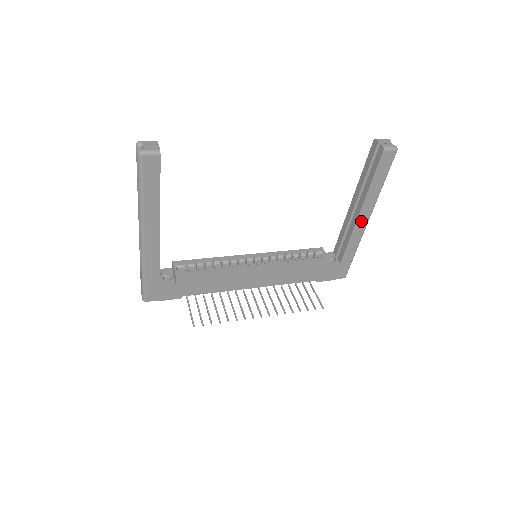
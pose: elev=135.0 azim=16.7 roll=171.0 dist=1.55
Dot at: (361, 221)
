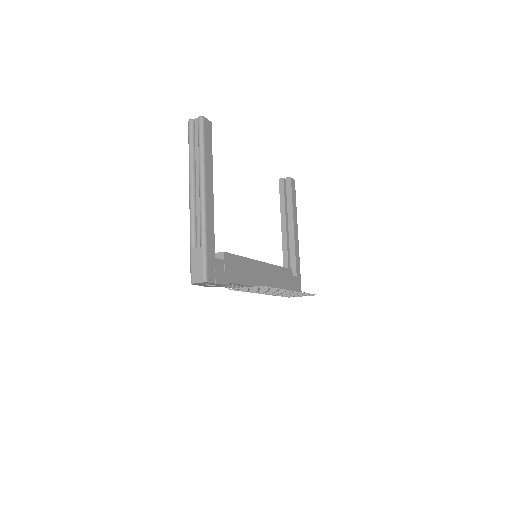
Dot at: (296, 235)
